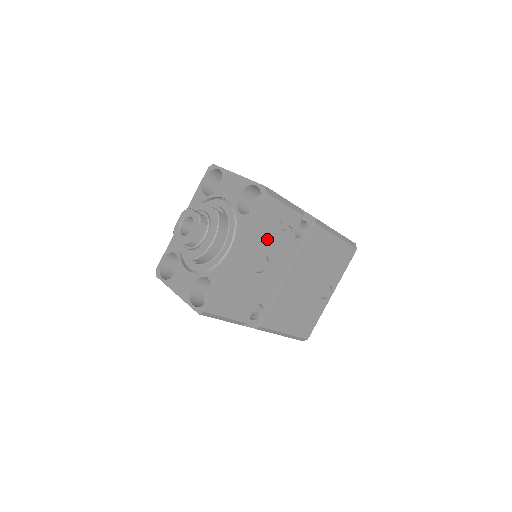
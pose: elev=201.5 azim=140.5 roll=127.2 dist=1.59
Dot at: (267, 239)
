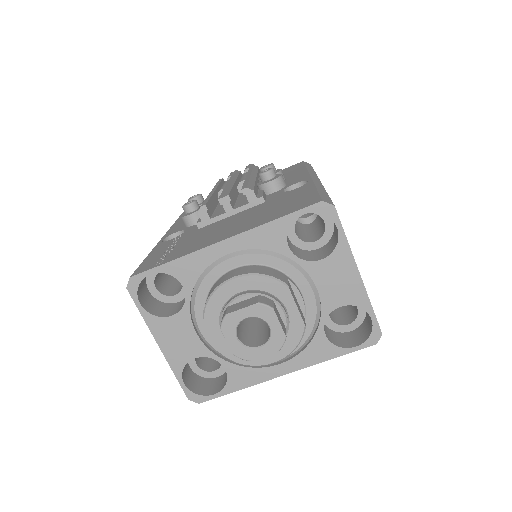
Dot at: occluded
